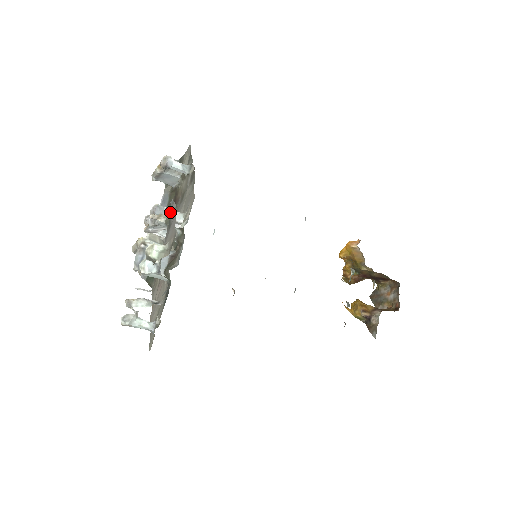
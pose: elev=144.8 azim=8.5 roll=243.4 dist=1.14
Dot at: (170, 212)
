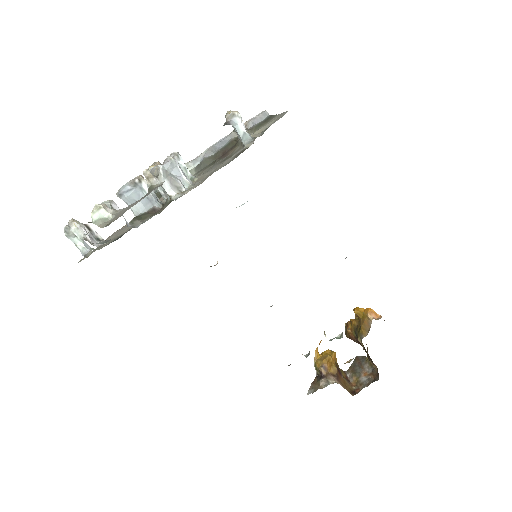
Dot at: (162, 182)
